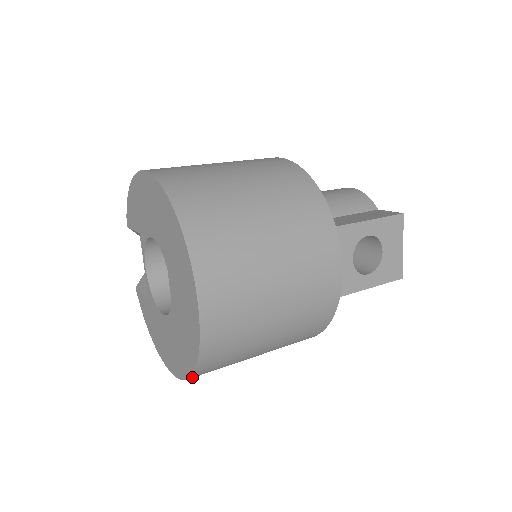
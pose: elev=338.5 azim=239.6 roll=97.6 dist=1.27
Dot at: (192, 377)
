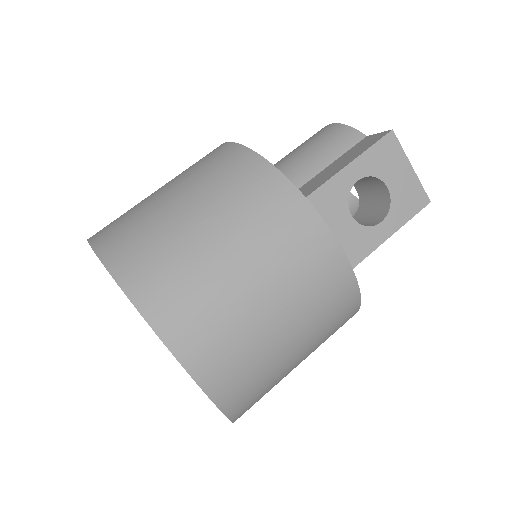
Dot at: occluded
